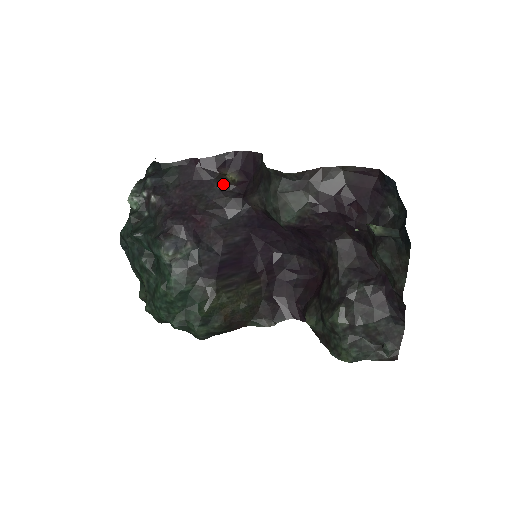
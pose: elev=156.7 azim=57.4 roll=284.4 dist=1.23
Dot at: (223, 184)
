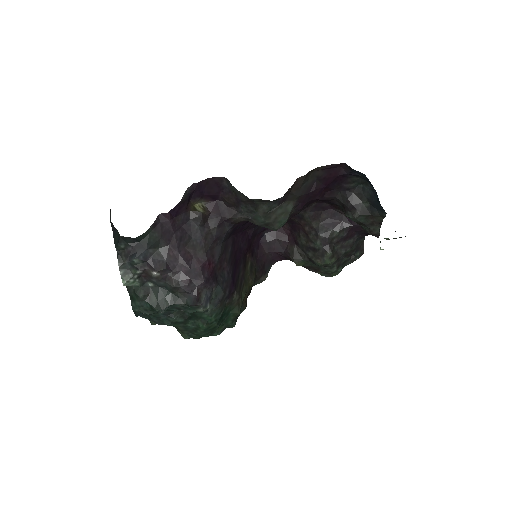
Dot at: (202, 220)
